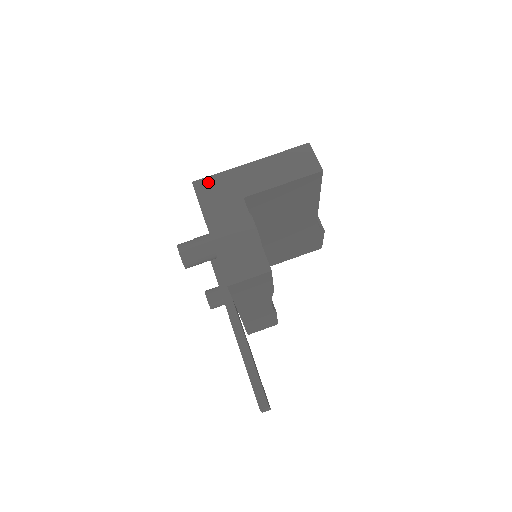
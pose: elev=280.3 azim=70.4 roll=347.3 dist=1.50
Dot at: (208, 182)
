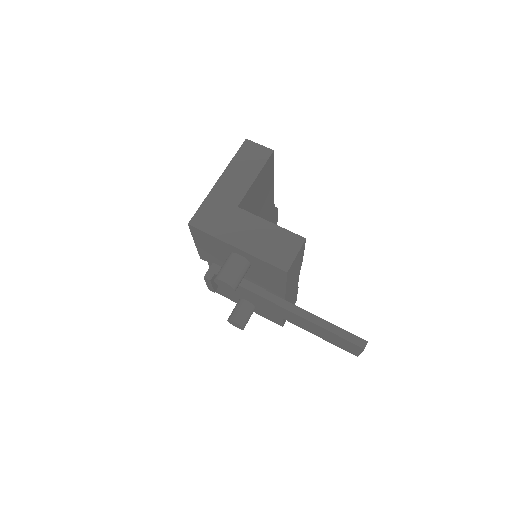
Dot at: (200, 215)
